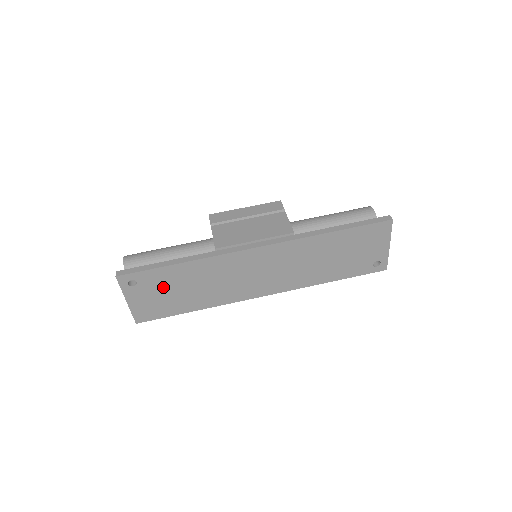
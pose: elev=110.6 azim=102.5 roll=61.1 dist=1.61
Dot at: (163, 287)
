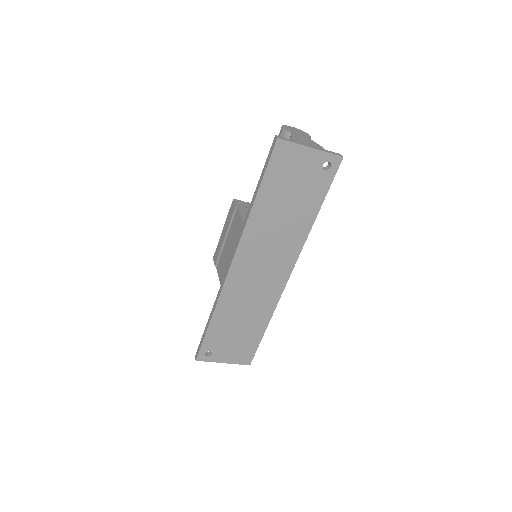
Dot at: (226, 338)
